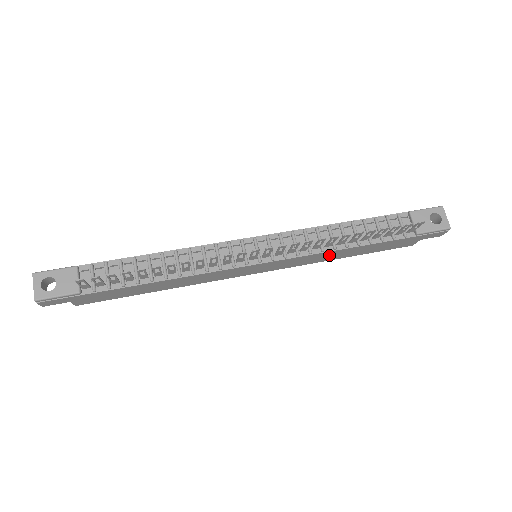
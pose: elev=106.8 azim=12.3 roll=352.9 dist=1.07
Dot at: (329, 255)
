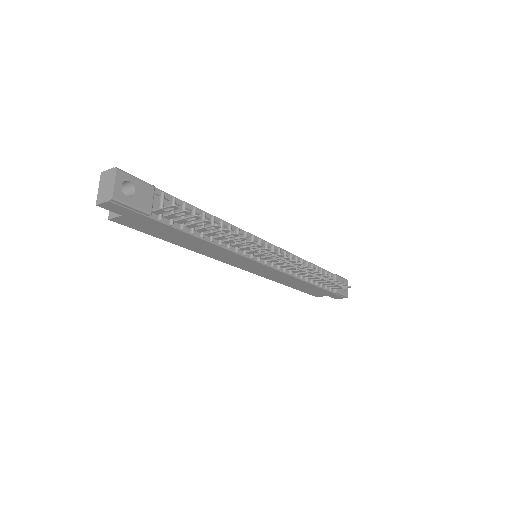
Dot at: (290, 280)
